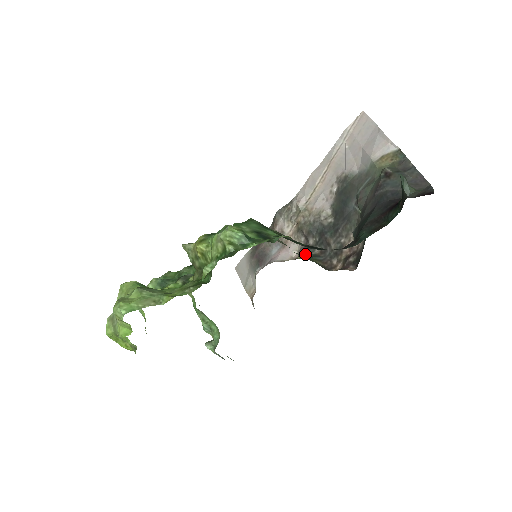
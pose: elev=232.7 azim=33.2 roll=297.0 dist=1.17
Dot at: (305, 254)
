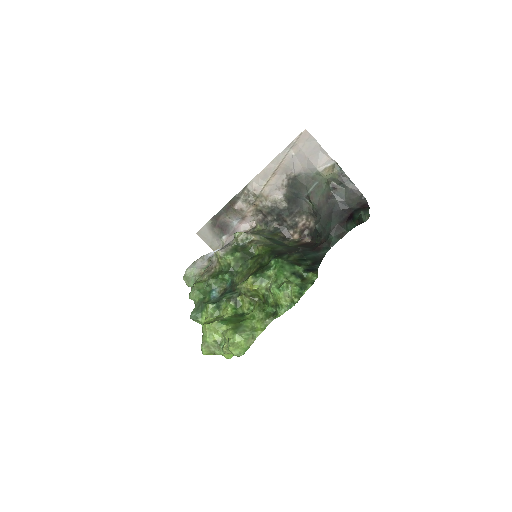
Dot at: (265, 226)
